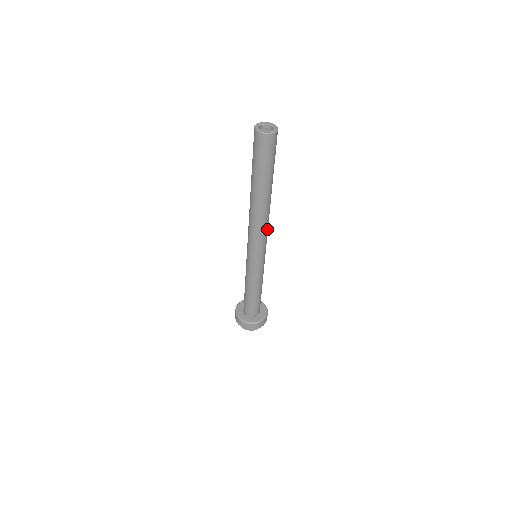
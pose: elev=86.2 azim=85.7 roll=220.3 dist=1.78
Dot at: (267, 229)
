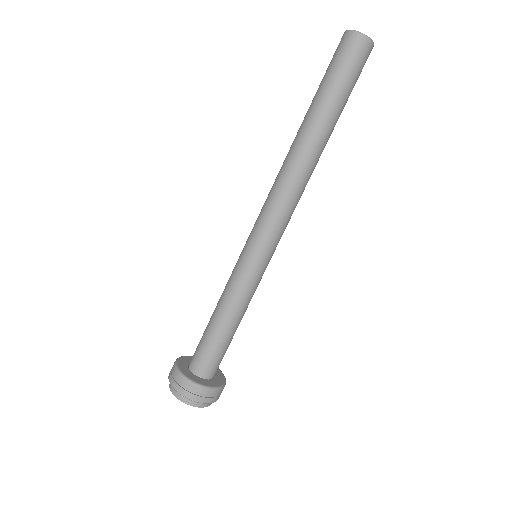
Dot at: (295, 206)
